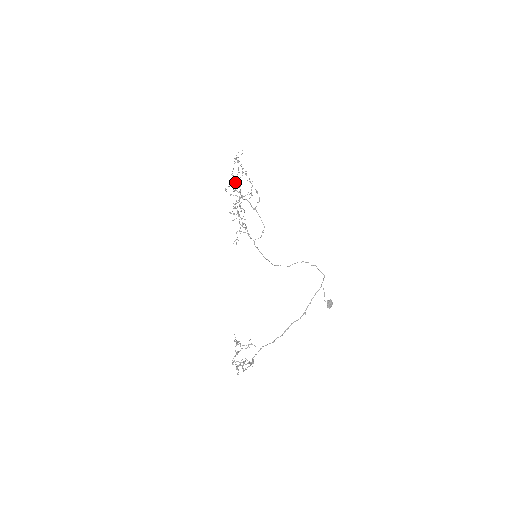
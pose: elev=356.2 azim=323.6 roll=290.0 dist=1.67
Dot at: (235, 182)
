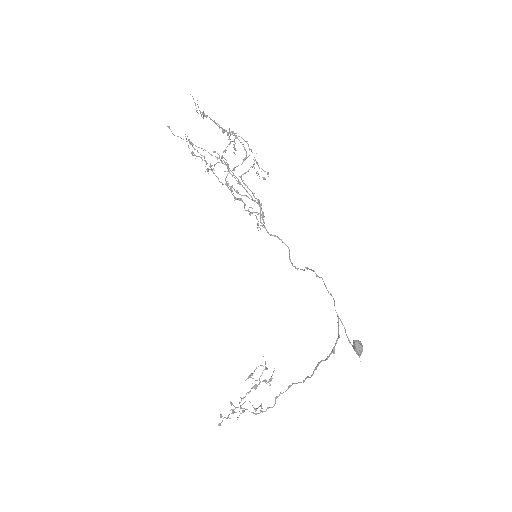
Dot at: (194, 155)
